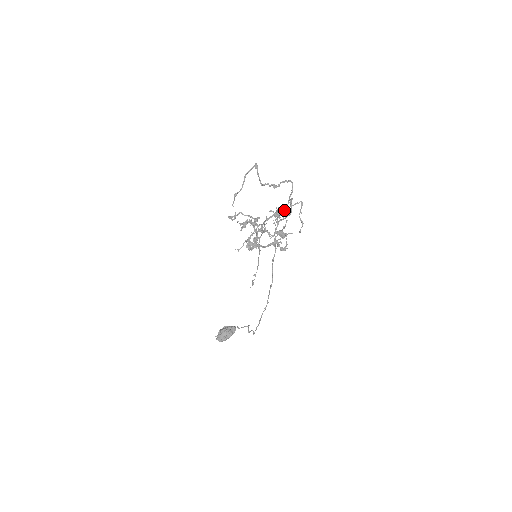
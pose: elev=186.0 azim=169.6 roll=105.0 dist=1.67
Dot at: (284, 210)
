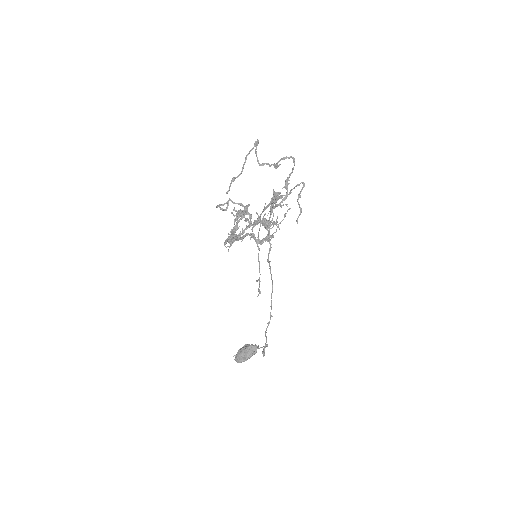
Dot at: (283, 195)
